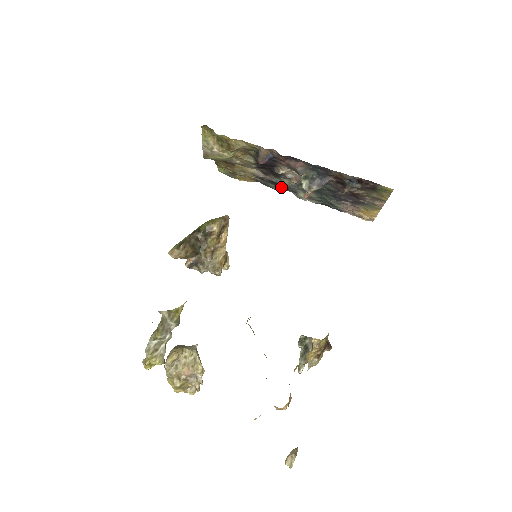
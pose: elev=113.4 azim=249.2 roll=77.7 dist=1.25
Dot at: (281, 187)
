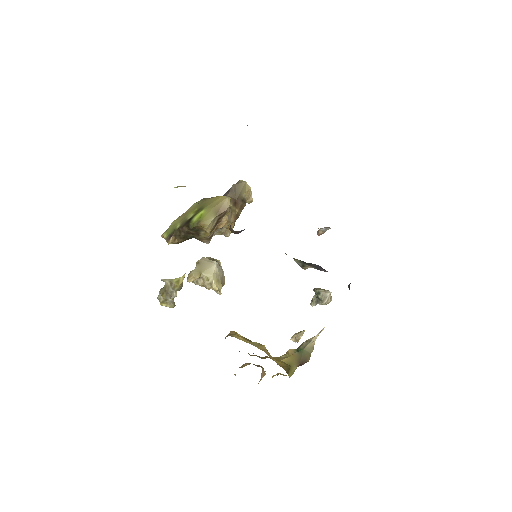
Dot at: occluded
